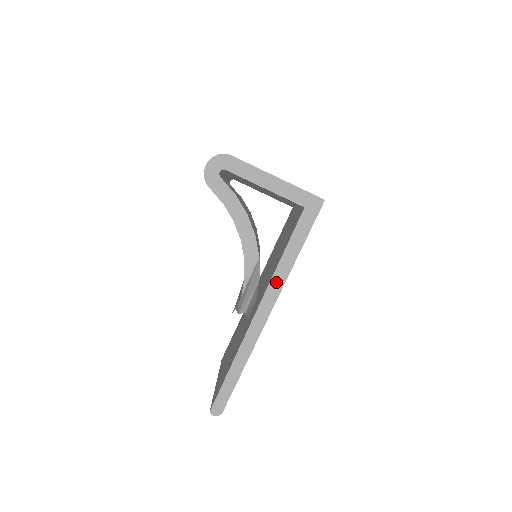
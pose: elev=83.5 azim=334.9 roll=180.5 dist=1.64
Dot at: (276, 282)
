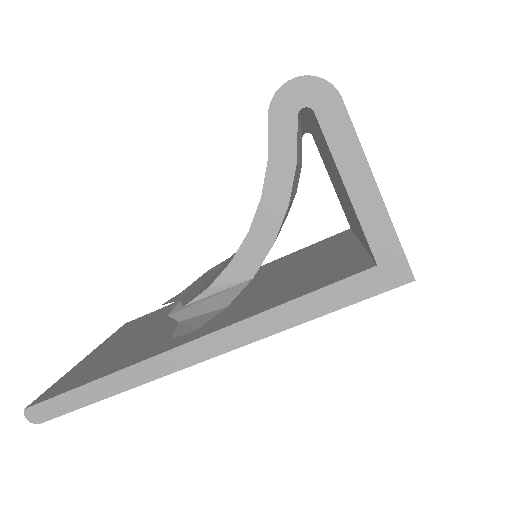
Dot at: (247, 329)
